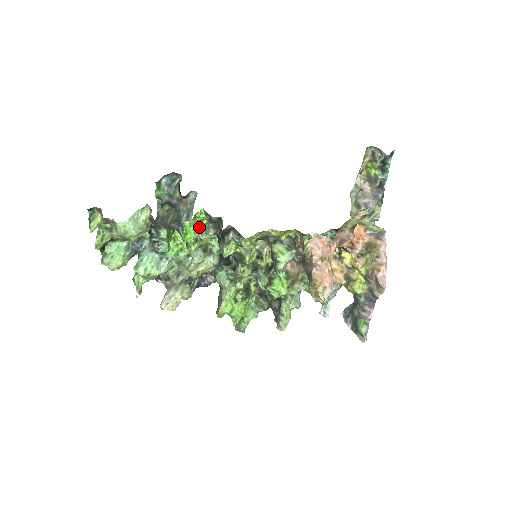
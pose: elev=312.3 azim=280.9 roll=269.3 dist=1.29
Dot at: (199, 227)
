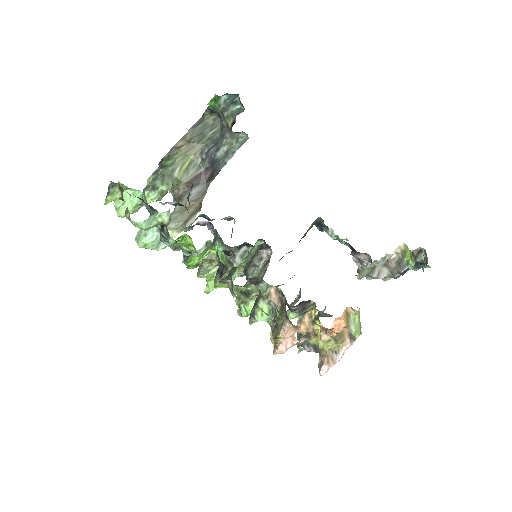
Dot at: (207, 254)
